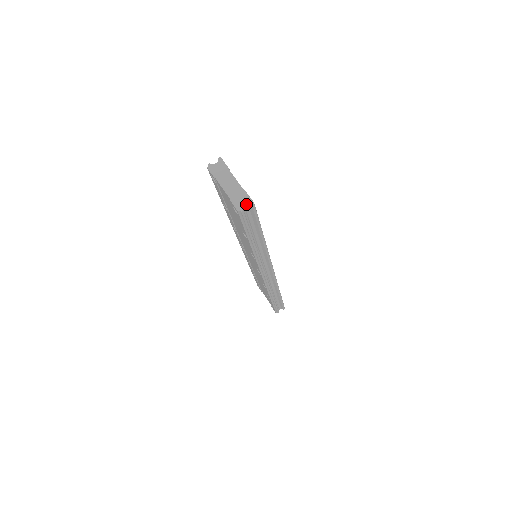
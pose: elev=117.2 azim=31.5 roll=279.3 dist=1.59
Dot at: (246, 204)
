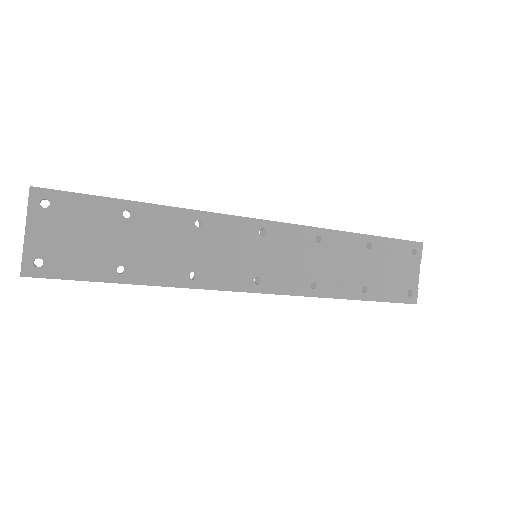
Dot at: (21, 270)
